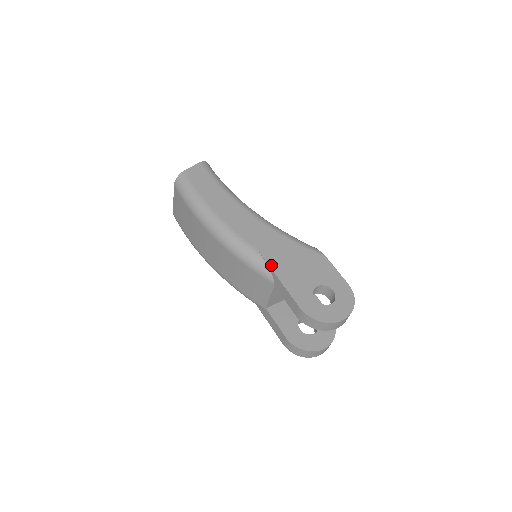
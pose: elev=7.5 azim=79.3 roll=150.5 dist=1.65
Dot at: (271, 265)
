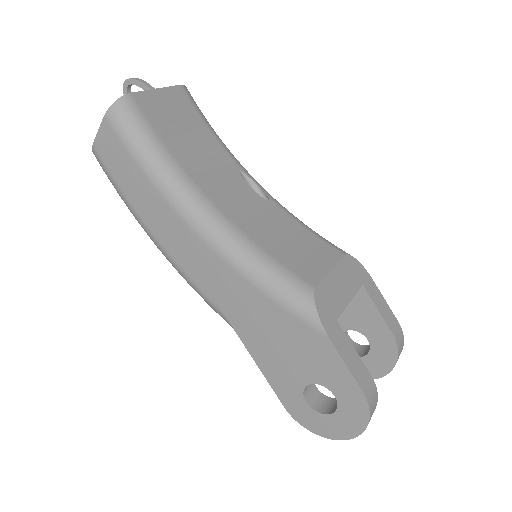
Dot at: (242, 339)
